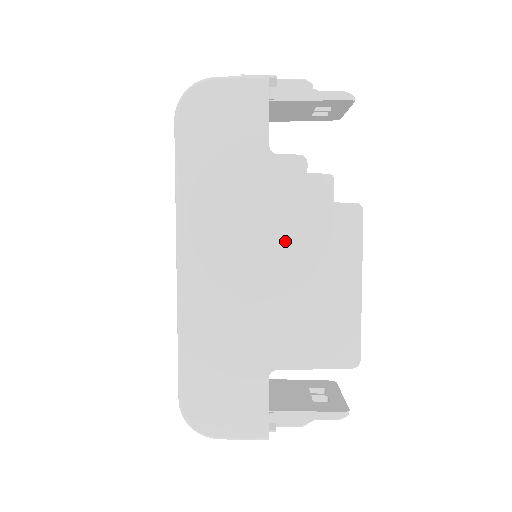
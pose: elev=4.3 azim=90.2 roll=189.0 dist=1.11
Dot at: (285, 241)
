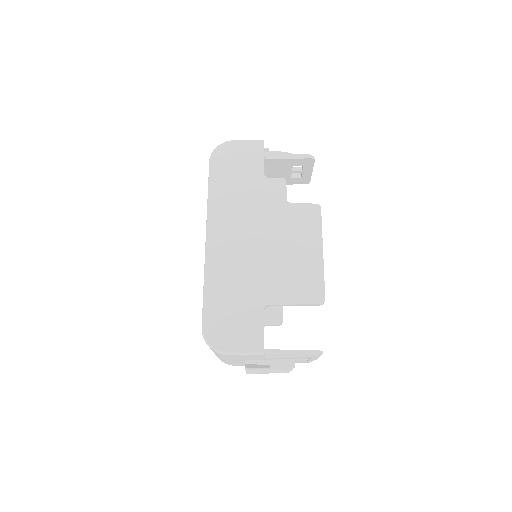
Dot at: (274, 225)
